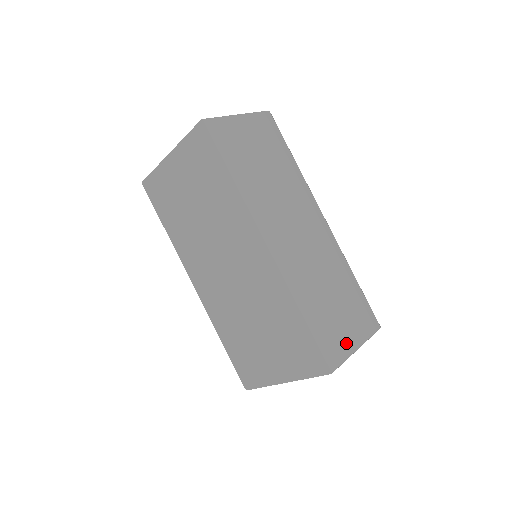
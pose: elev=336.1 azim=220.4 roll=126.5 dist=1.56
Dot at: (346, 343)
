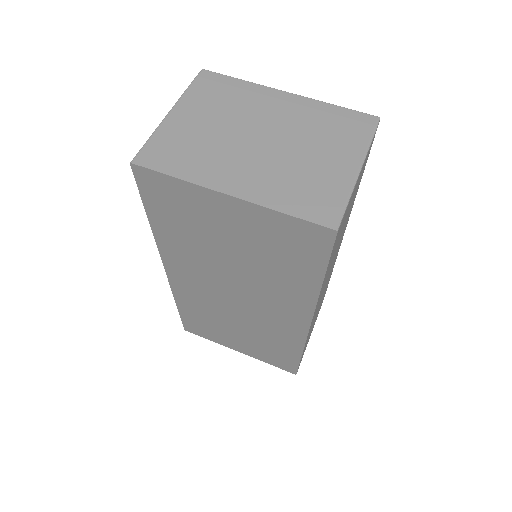
Dot at: occluded
